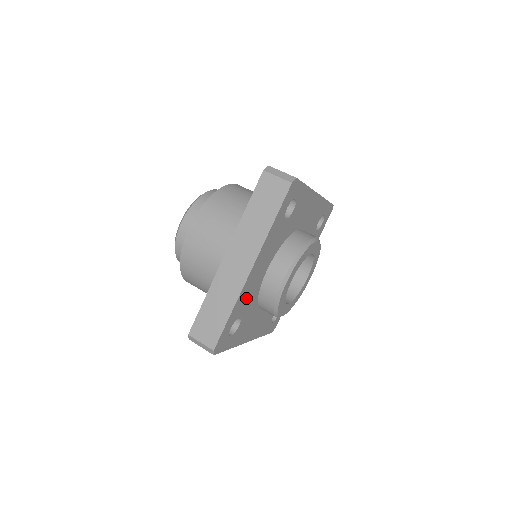
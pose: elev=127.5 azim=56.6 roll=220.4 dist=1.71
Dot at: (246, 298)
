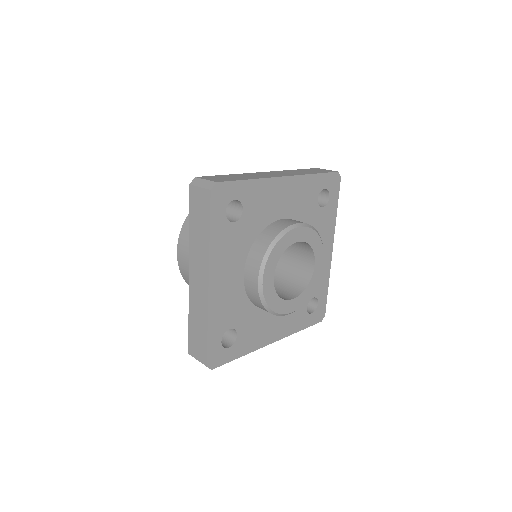
Dot at: (261, 201)
